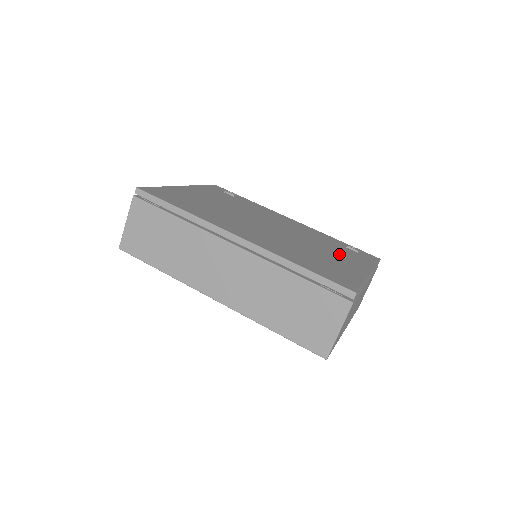
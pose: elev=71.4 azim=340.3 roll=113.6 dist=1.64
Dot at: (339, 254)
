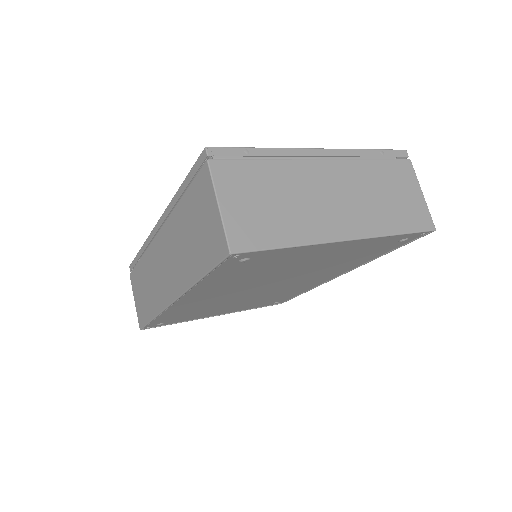
Dot at: occluded
